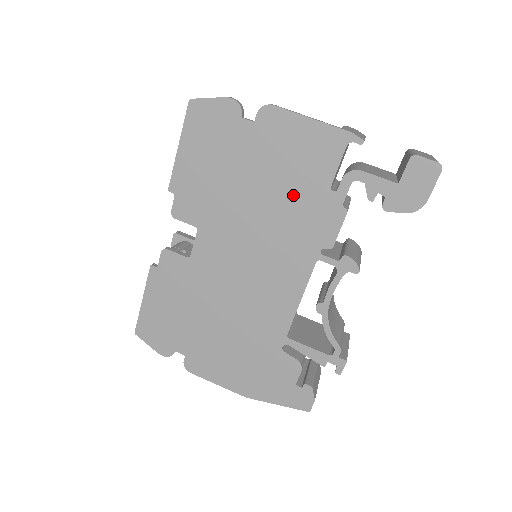
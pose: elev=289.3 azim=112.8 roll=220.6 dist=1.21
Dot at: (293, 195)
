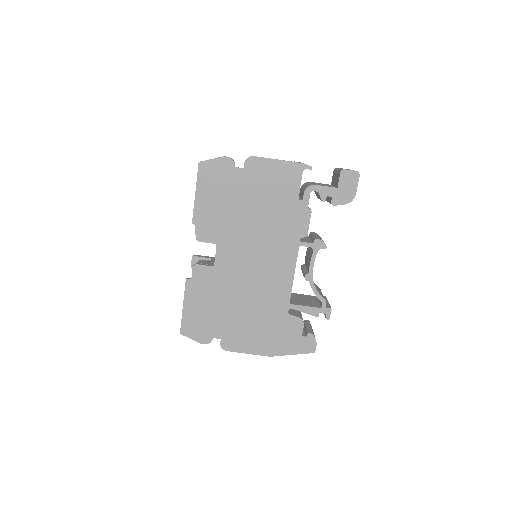
Dot at: (276, 208)
